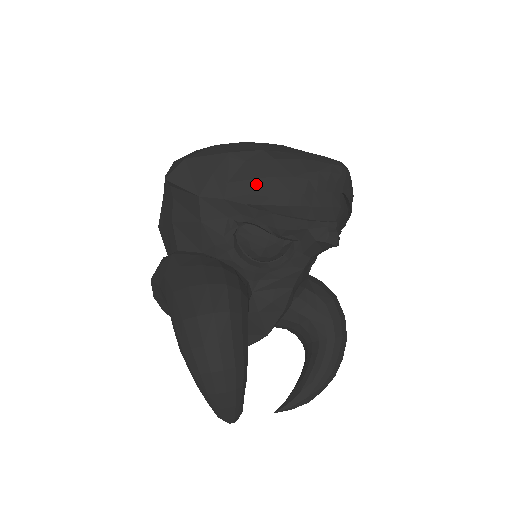
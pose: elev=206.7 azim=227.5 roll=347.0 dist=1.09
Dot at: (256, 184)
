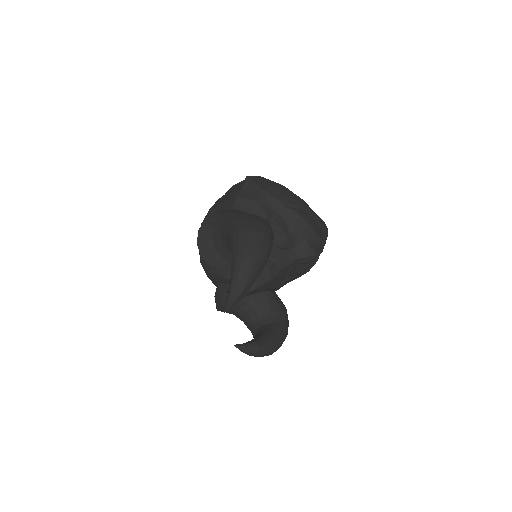
Dot at: (293, 201)
